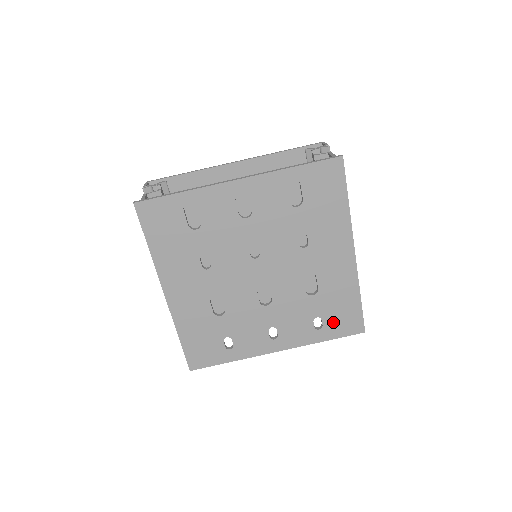
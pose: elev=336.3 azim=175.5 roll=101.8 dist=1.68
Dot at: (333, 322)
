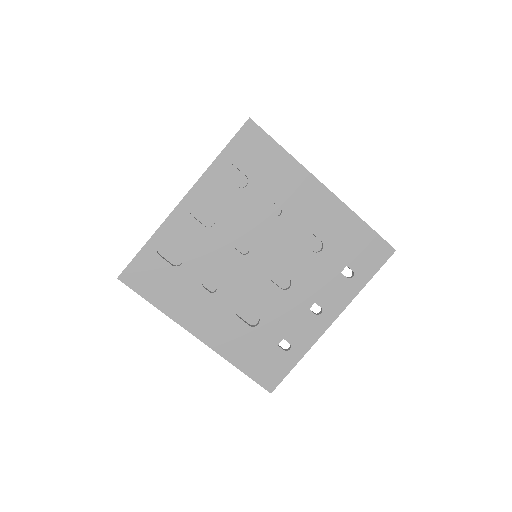
Dot at: (359, 261)
